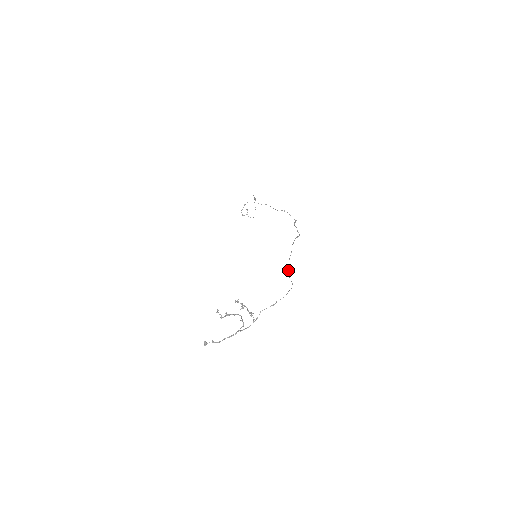
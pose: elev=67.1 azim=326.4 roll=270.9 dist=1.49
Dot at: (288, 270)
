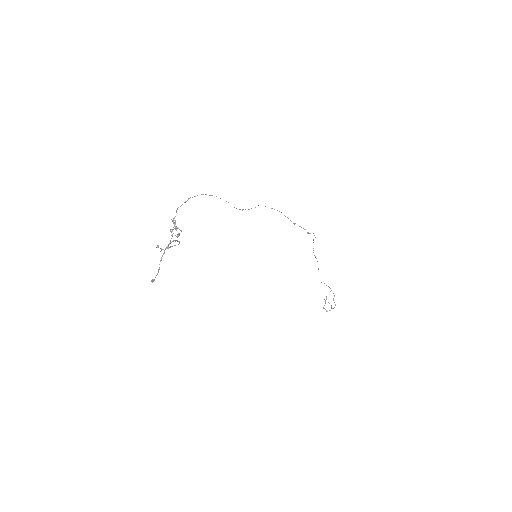
Dot at: (239, 209)
